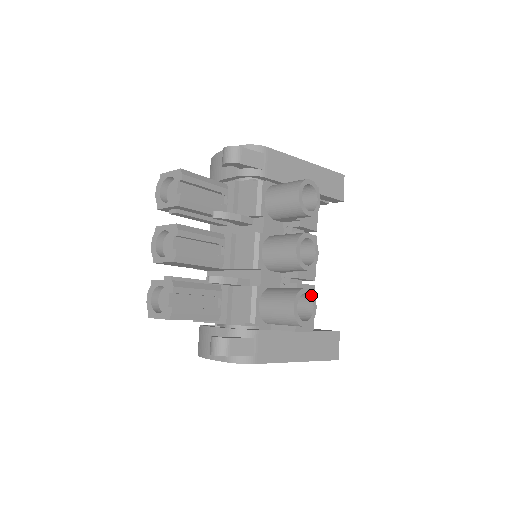
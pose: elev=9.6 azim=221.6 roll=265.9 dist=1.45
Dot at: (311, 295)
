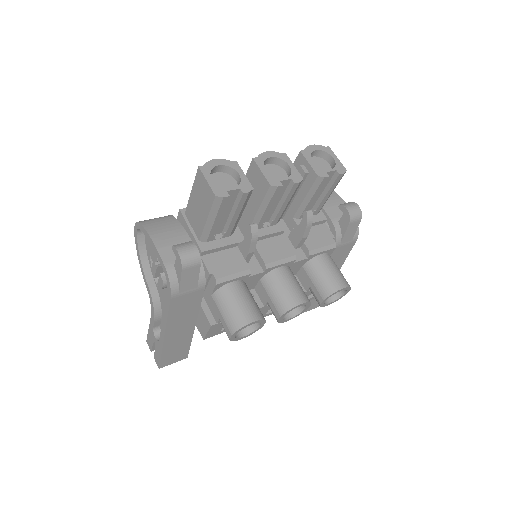
Dot at: (256, 330)
